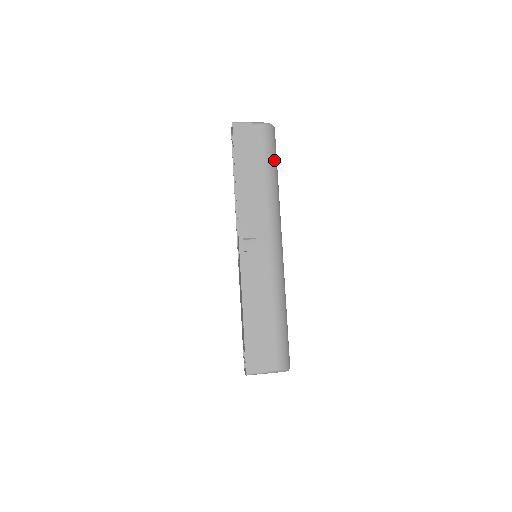
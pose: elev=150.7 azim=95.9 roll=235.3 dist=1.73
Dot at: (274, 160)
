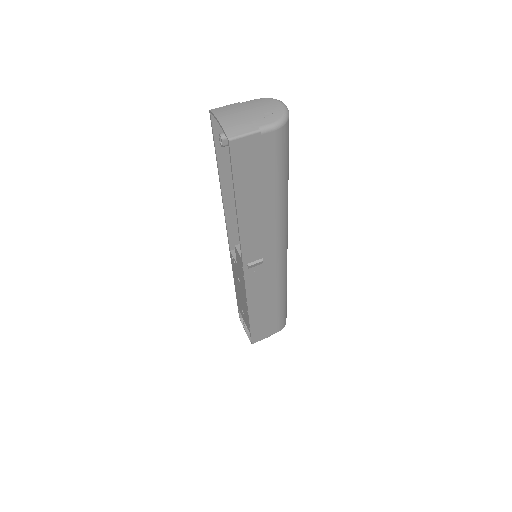
Dot at: (287, 165)
